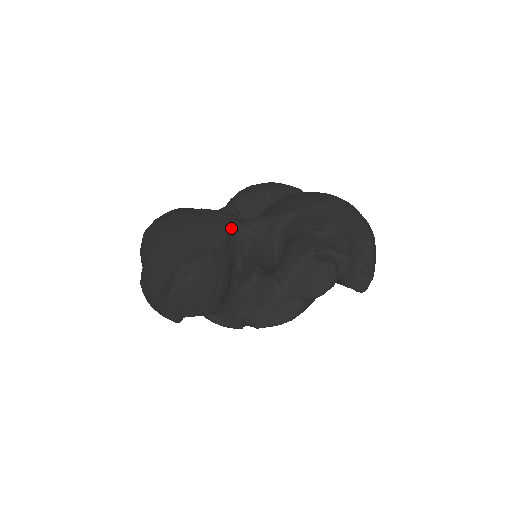
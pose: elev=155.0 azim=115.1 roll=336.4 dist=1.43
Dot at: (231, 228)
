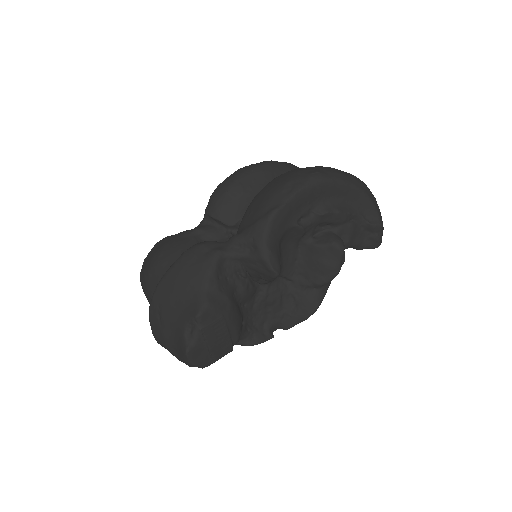
Dot at: (215, 262)
